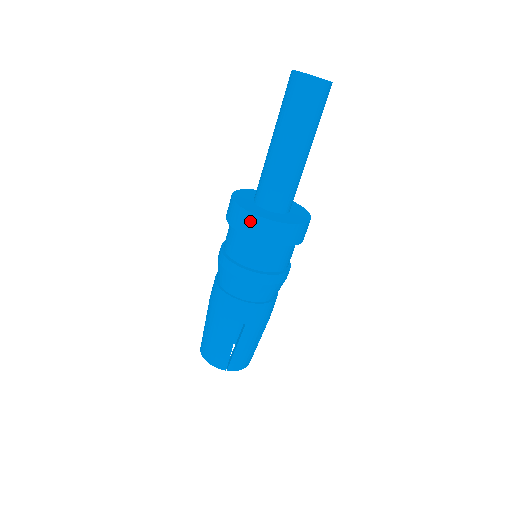
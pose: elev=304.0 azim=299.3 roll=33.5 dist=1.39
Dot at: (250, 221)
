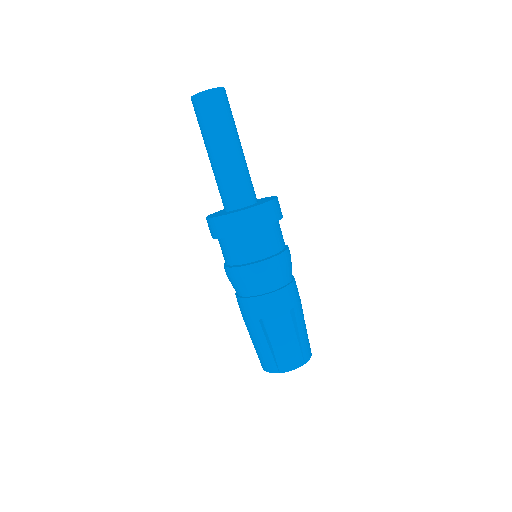
Dot at: (247, 217)
